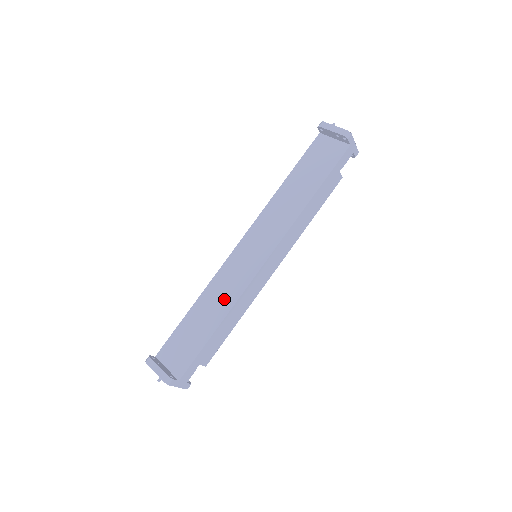
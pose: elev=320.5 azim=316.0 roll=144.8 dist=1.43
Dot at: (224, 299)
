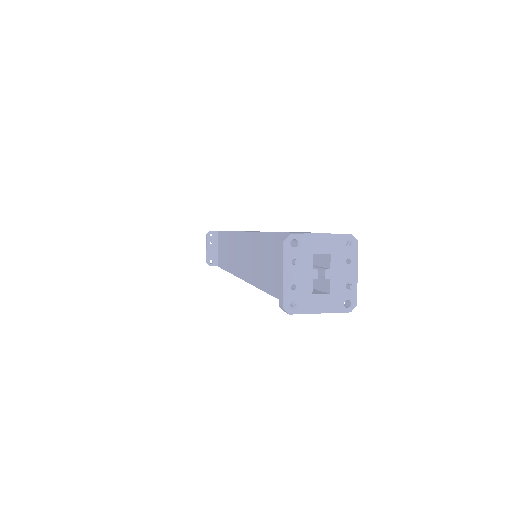
Dot at: (231, 260)
